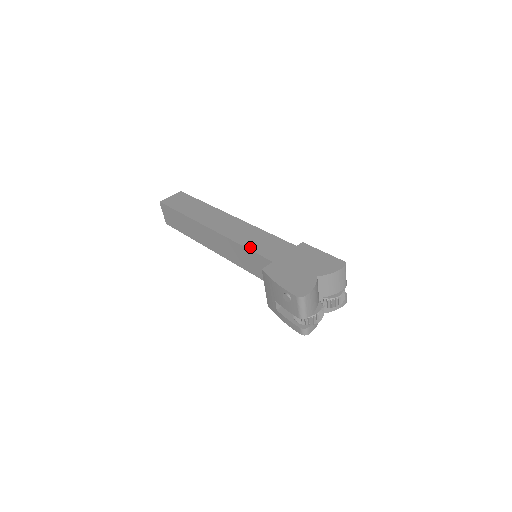
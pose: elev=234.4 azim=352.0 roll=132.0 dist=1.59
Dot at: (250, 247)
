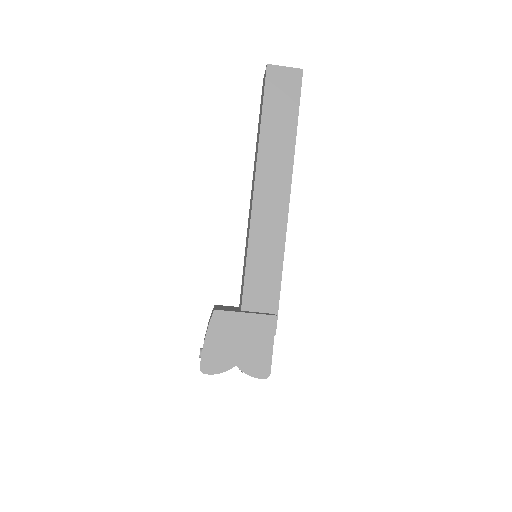
Dot at: (250, 257)
